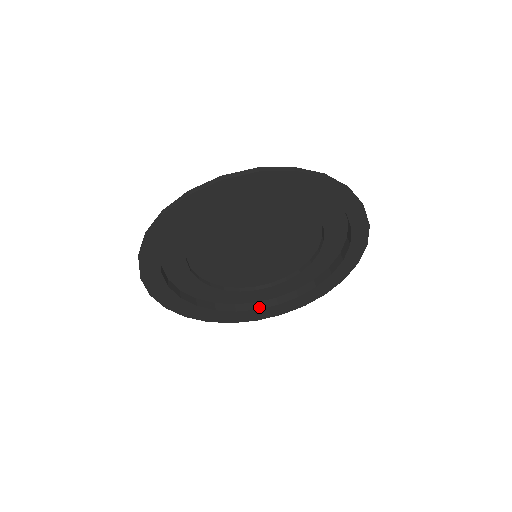
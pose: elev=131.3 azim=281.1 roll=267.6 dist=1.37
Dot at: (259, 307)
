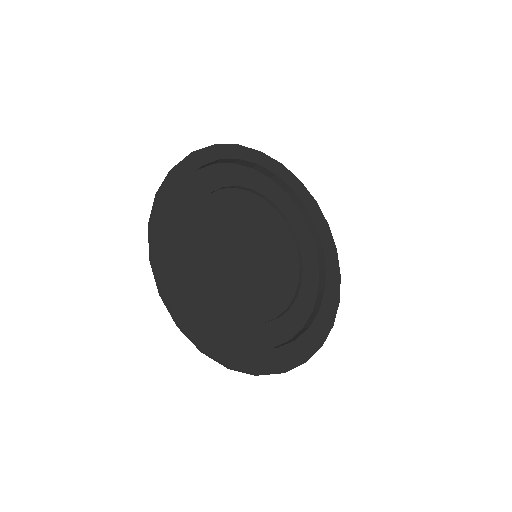
Dot at: (318, 308)
